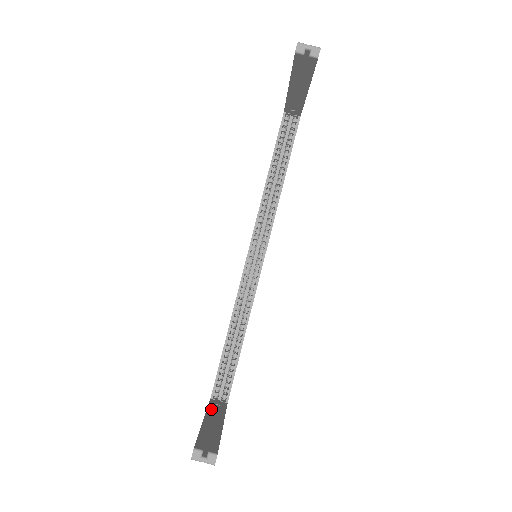
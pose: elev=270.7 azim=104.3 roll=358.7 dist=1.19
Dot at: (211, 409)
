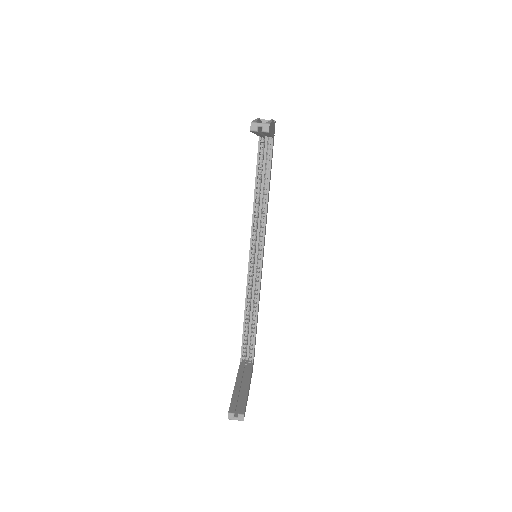
Dot at: (240, 373)
